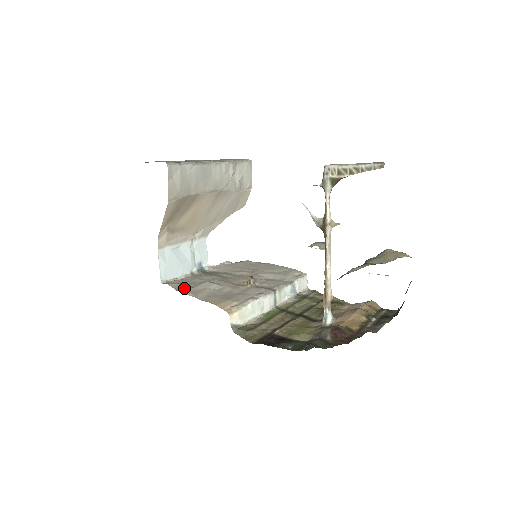
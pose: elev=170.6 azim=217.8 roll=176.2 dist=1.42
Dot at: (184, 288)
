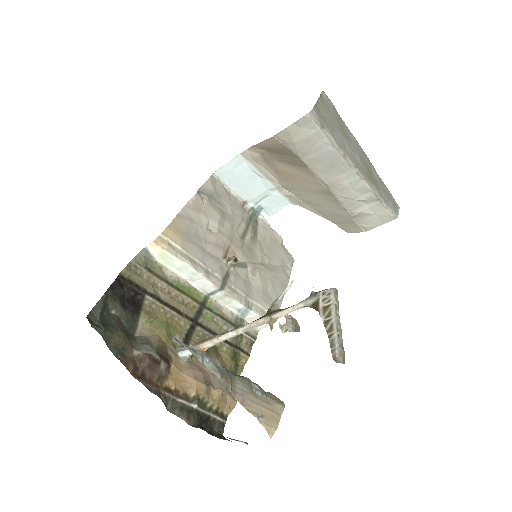
Dot at: (207, 195)
